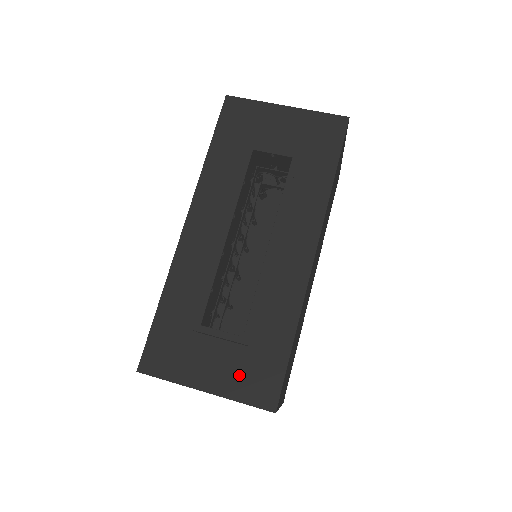
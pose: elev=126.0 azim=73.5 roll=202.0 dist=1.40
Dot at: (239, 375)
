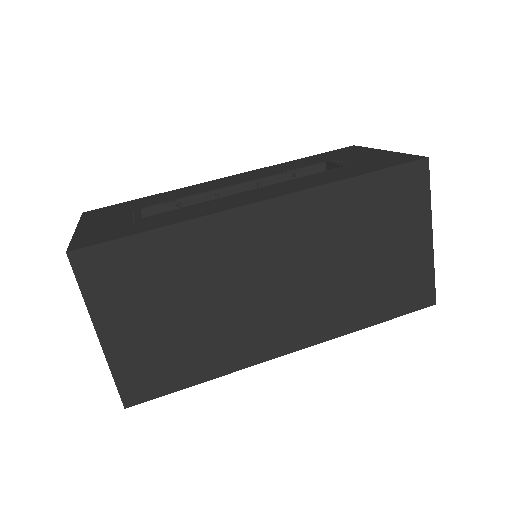
Dot at: (101, 230)
